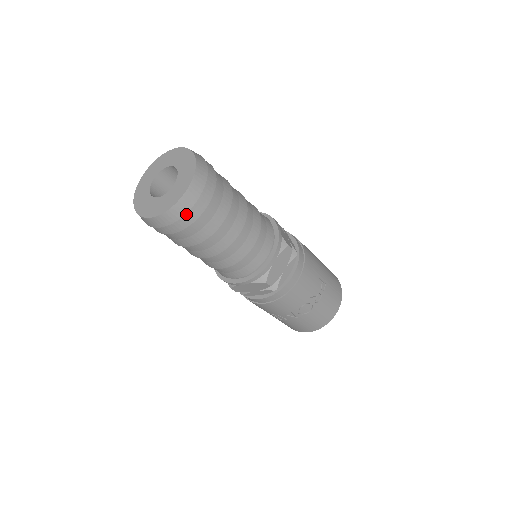
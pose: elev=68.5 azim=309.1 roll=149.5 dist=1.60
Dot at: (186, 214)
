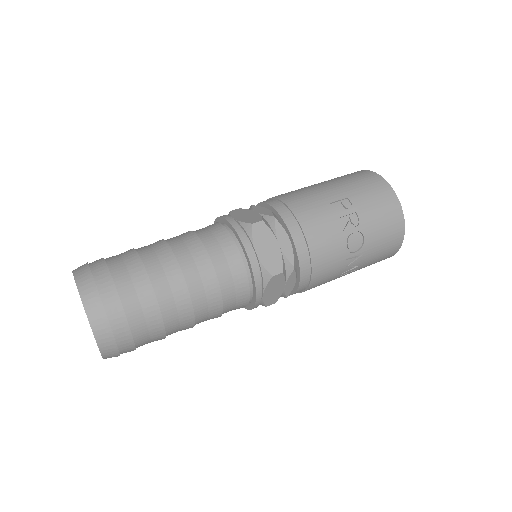
Dot at: (113, 326)
